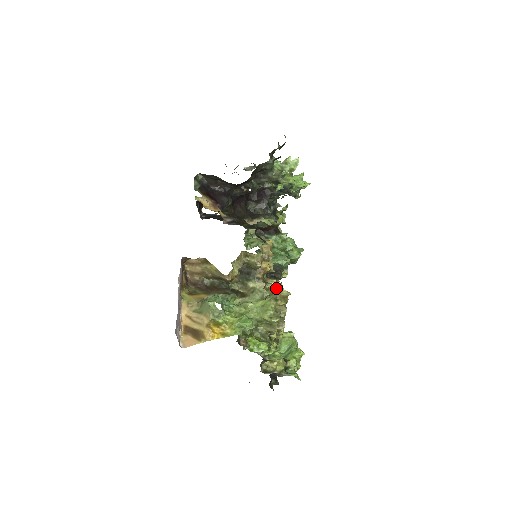
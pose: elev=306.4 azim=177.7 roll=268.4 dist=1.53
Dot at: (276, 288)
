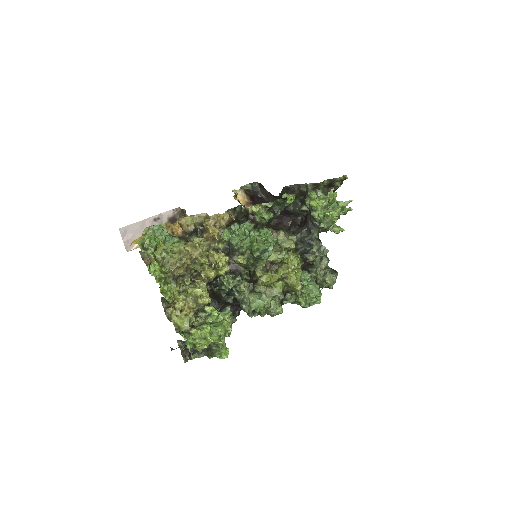
Dot at: (218, 259)
